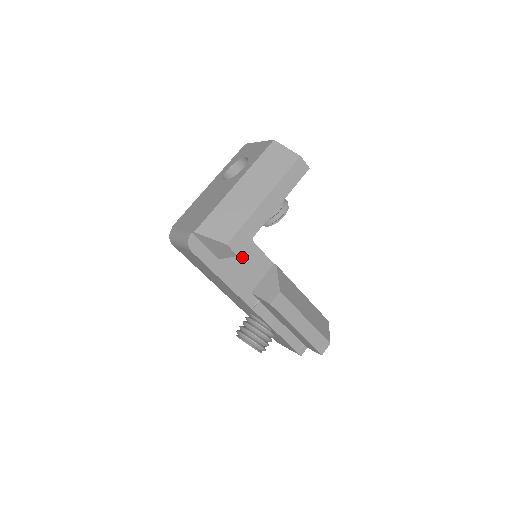
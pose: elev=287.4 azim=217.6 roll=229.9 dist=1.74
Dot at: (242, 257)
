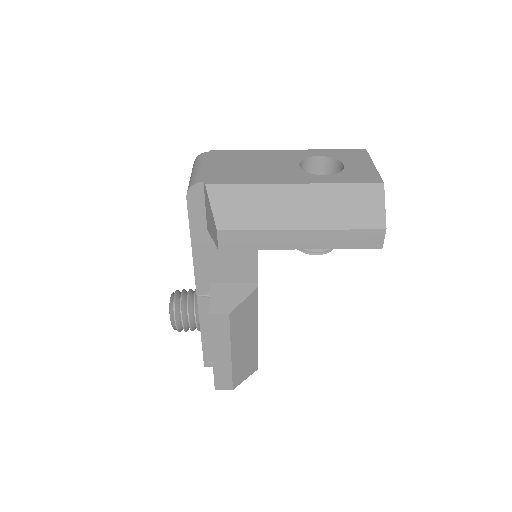
Dot at: occluded
